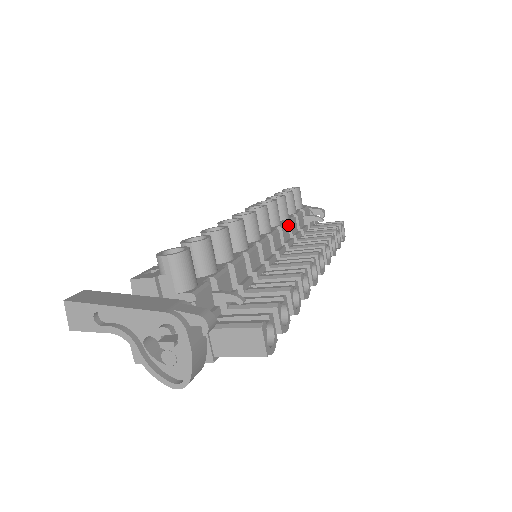
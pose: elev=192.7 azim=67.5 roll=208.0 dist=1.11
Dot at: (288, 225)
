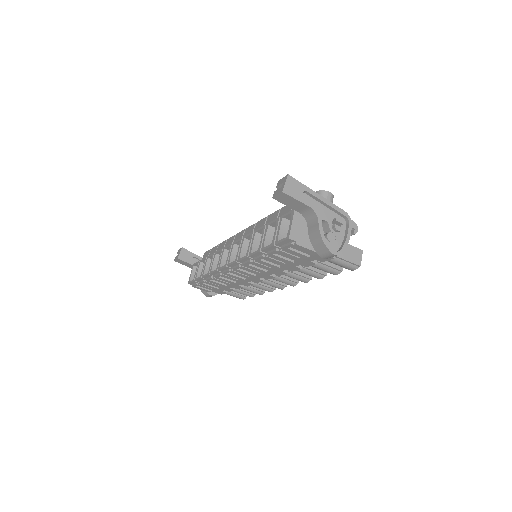
Dot at: occluded
